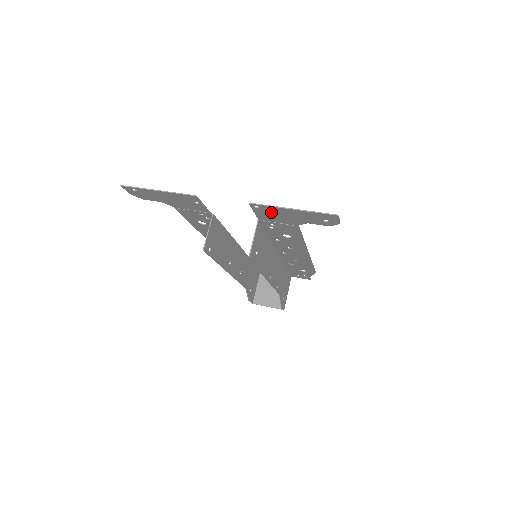
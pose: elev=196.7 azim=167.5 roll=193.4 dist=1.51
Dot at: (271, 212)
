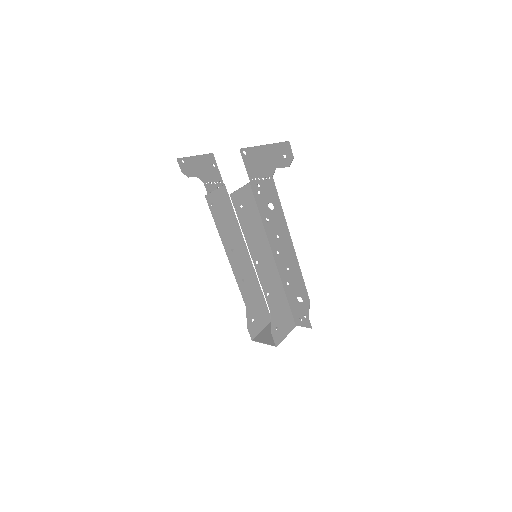
Dot at: (253, 159)
